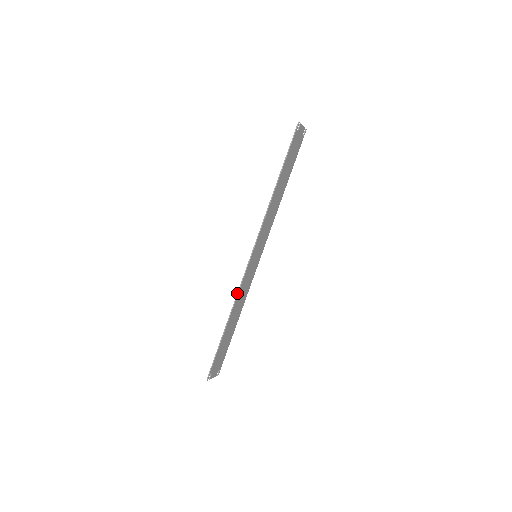
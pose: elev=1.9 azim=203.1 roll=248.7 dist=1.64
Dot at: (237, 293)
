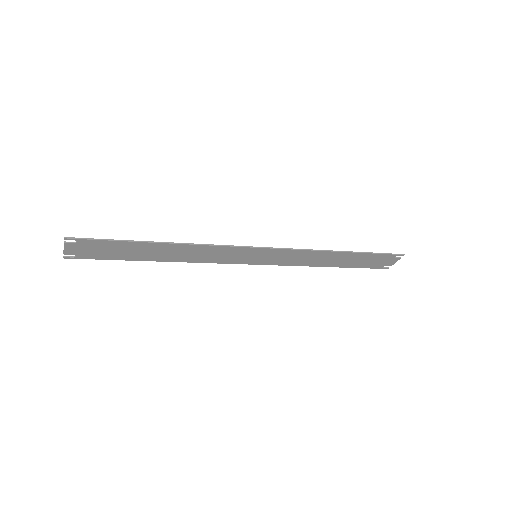
Dot at: (211, 244)
